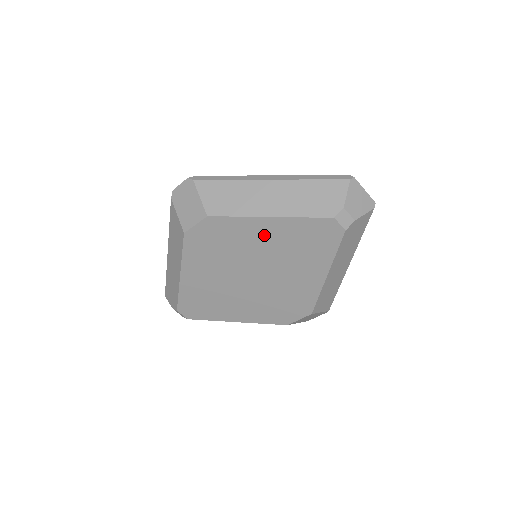
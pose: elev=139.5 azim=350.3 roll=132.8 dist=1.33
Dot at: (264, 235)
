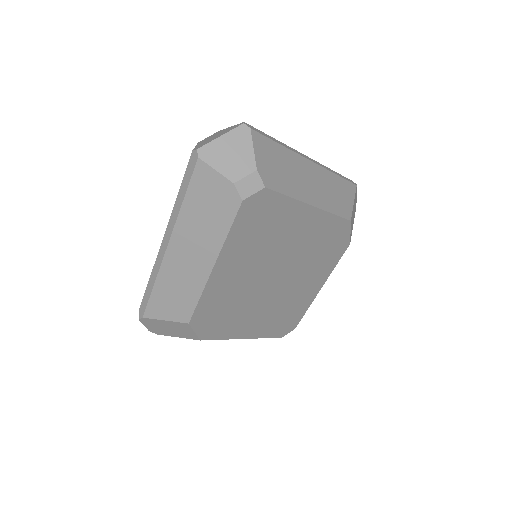
Dot at: (233, 272)
